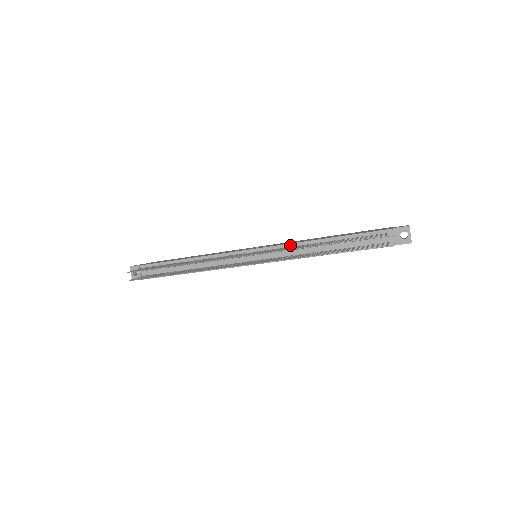
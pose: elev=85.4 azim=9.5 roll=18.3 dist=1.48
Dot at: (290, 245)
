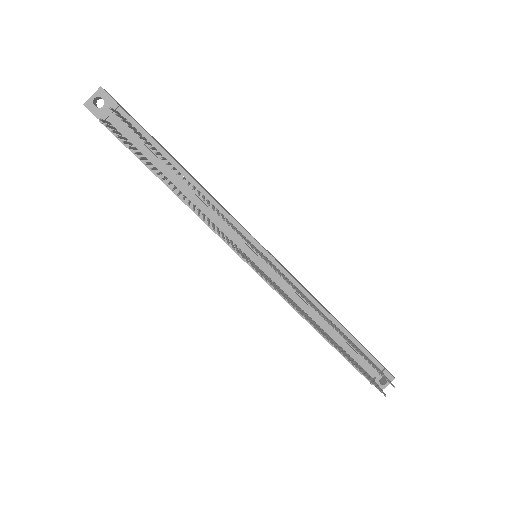
Dot at: (301, 288)
